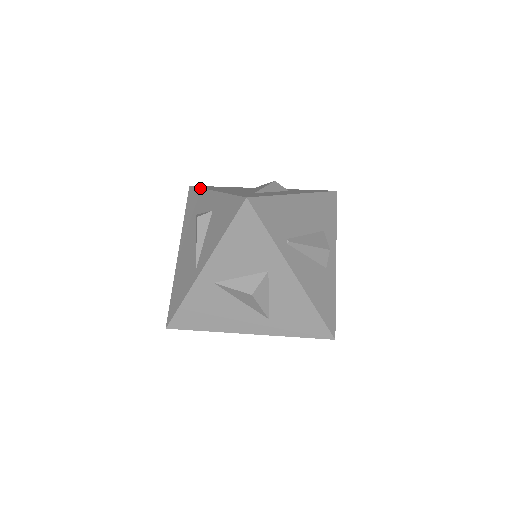
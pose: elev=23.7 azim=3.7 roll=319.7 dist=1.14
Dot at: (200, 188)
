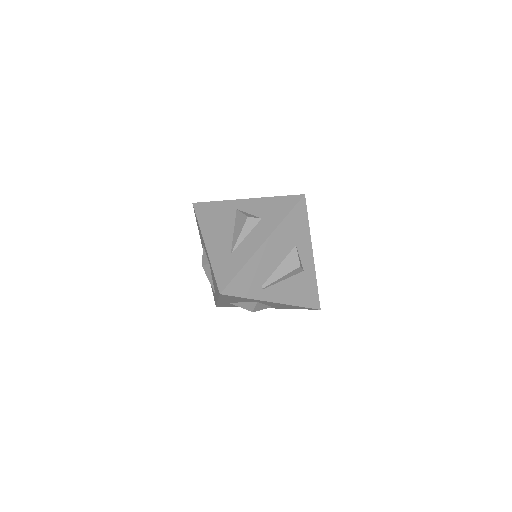
Dot at: (198, 224)
